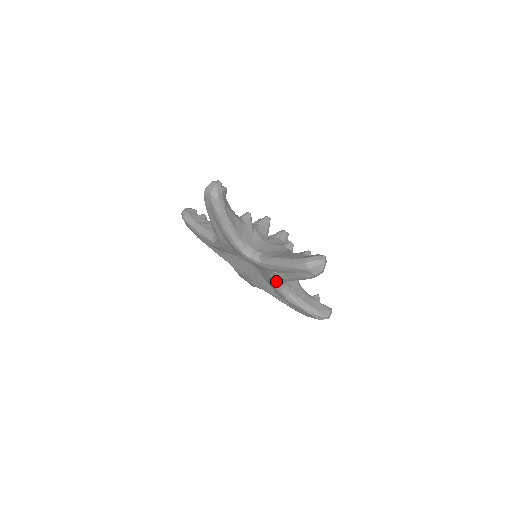
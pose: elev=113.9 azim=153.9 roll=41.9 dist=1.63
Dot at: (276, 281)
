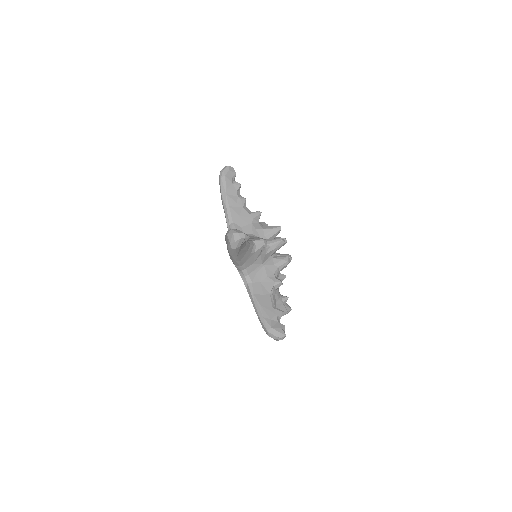
Dot at: occluded
